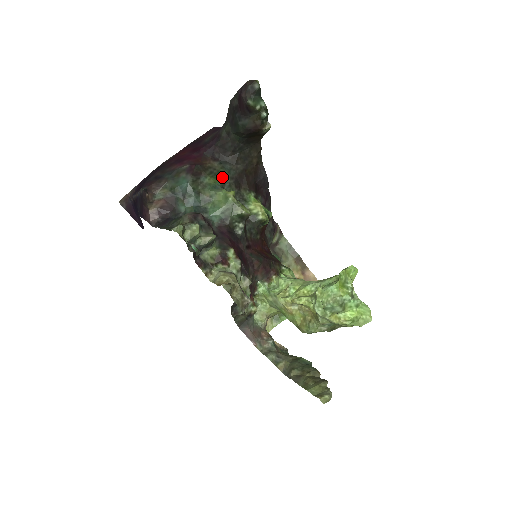
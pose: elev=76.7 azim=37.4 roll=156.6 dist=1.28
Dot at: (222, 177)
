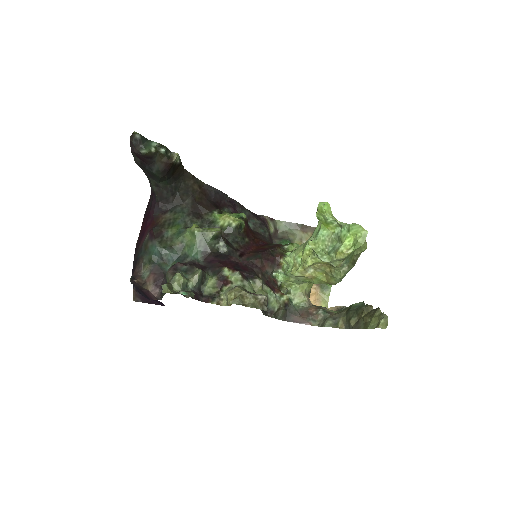
Dot at: (180, 220)
